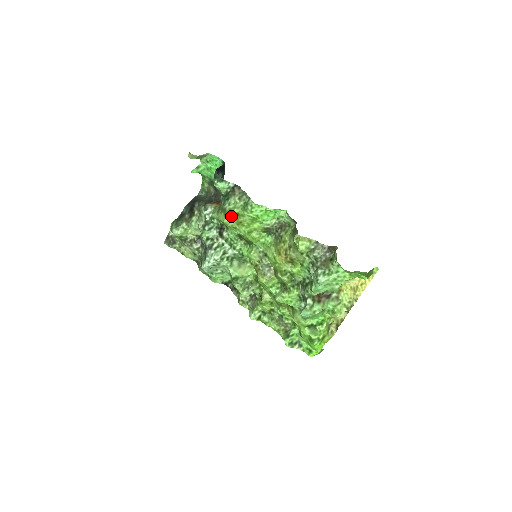
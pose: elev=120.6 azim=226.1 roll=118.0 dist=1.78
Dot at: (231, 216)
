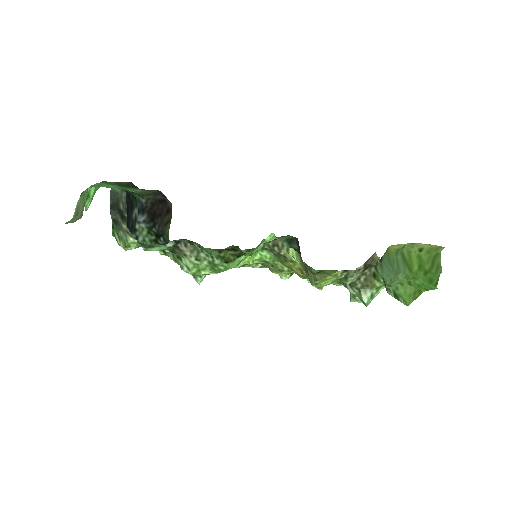
Dot at: occluded
